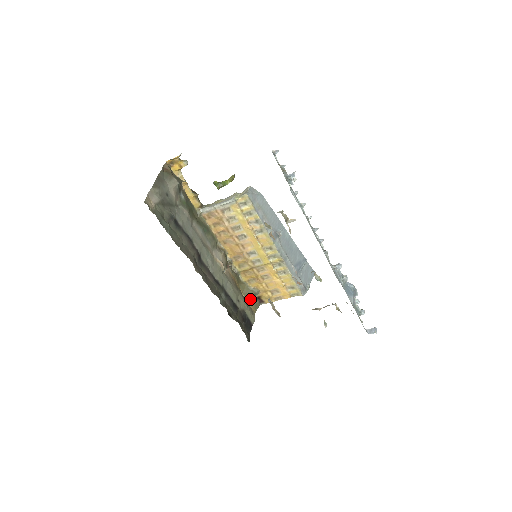
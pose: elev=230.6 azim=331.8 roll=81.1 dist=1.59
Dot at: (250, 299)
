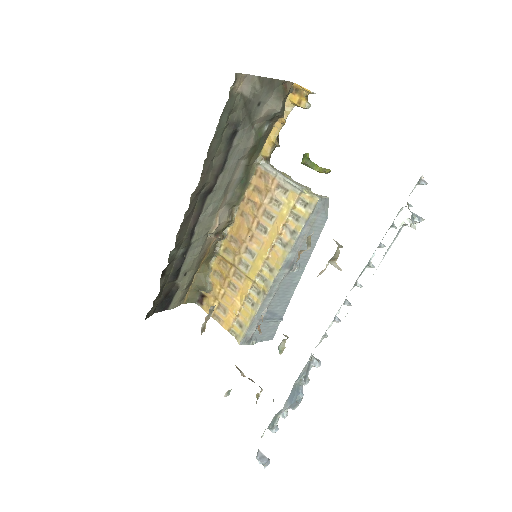
Dot at: (195, 287)
